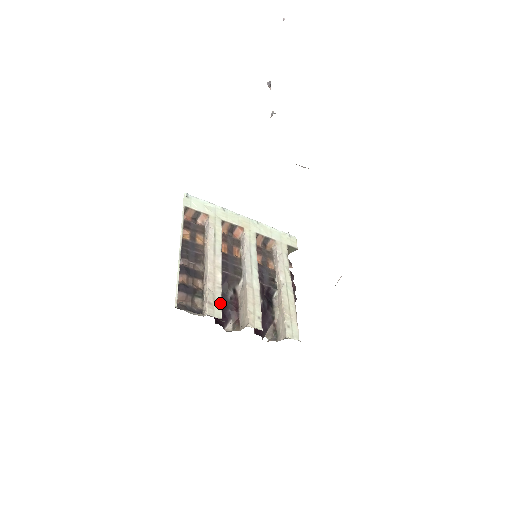
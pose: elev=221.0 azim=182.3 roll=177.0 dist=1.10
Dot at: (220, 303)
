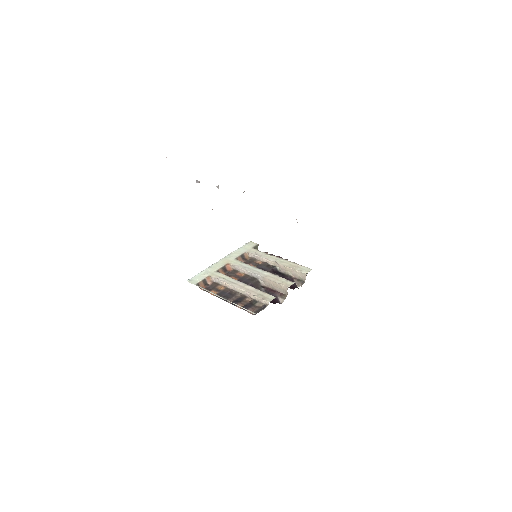
Dot at: (266, 294)
